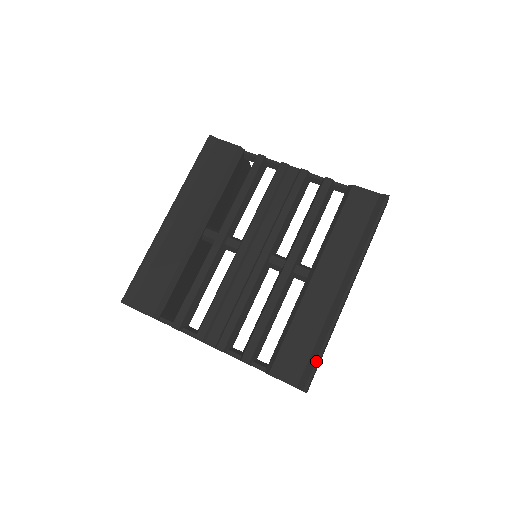
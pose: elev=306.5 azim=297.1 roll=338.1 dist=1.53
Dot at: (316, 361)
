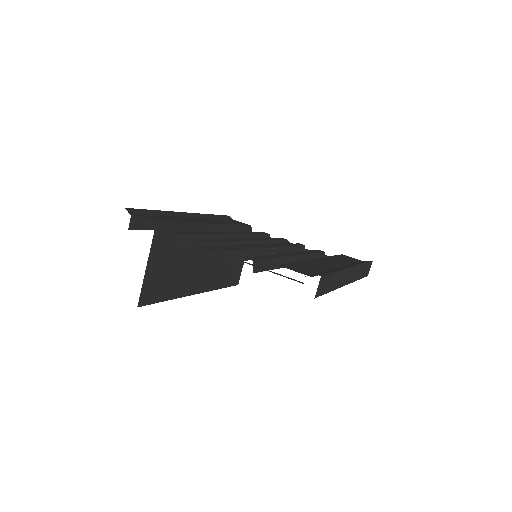
Dot at: (329, 272)
